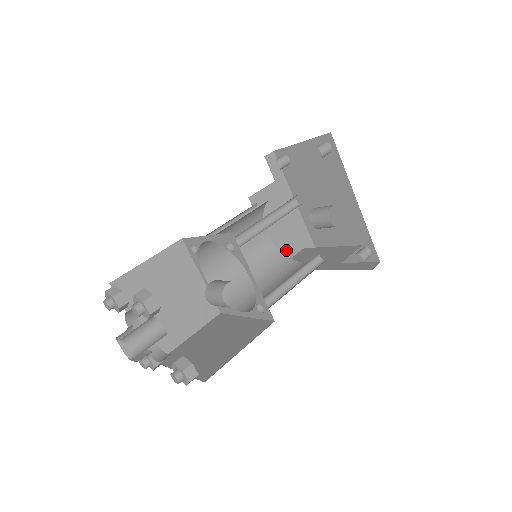
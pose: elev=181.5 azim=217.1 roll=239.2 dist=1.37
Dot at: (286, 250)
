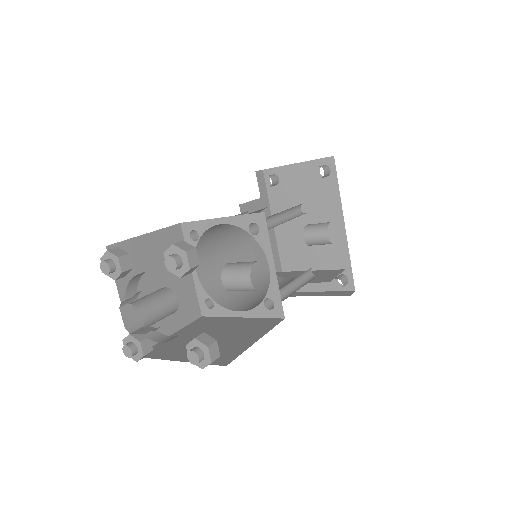
Dot at: occluded
